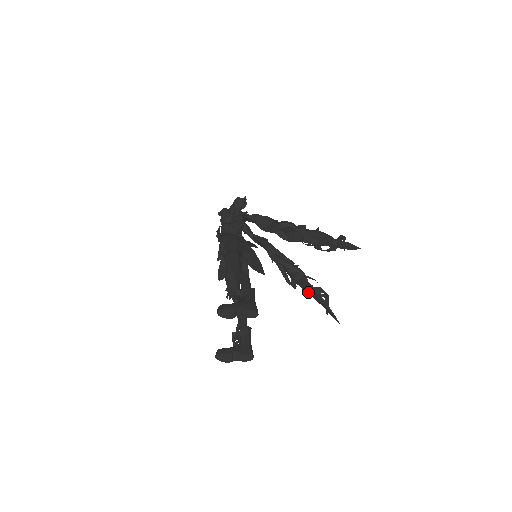
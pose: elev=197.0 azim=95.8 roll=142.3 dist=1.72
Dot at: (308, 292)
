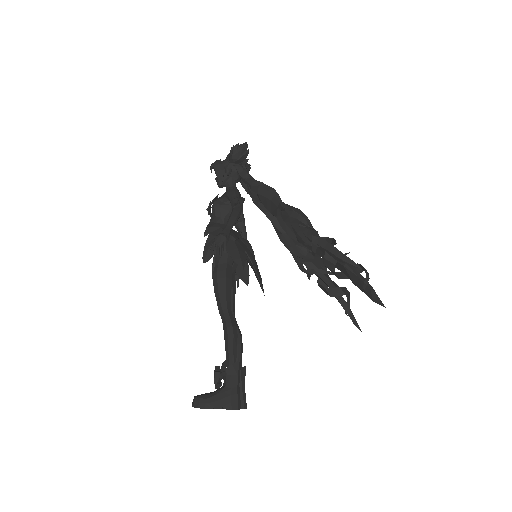
Dot at: (324, 291)
